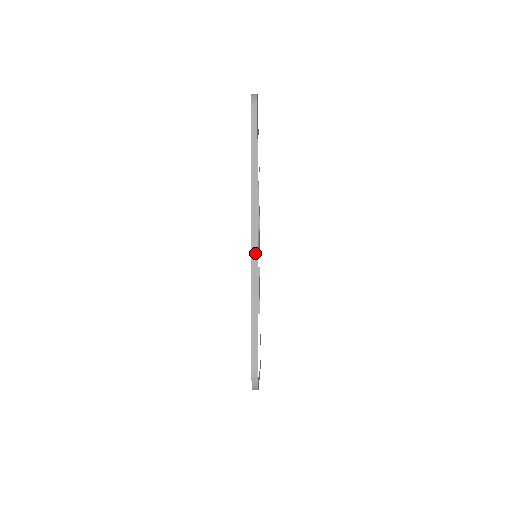
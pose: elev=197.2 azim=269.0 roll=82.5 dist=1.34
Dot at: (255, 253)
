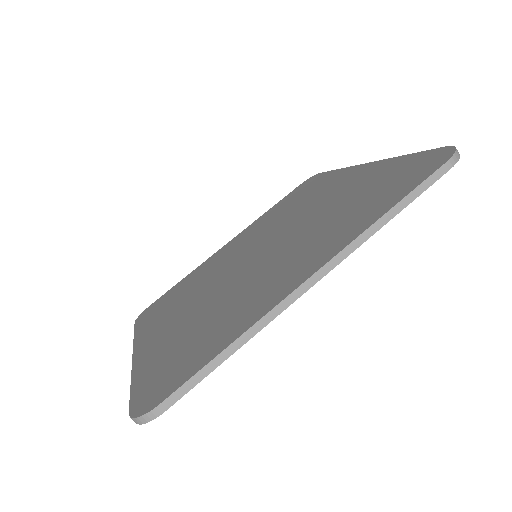
Dot at: occluded
